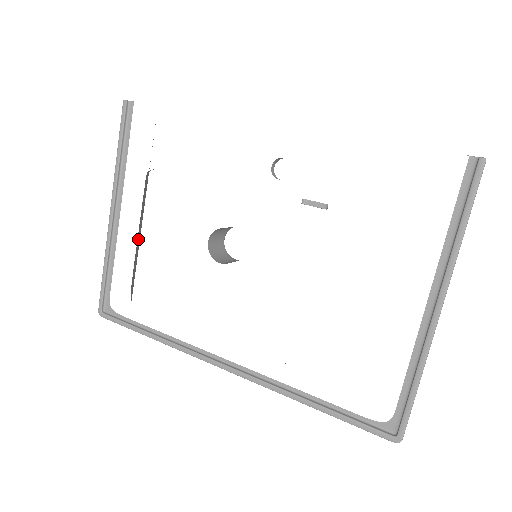
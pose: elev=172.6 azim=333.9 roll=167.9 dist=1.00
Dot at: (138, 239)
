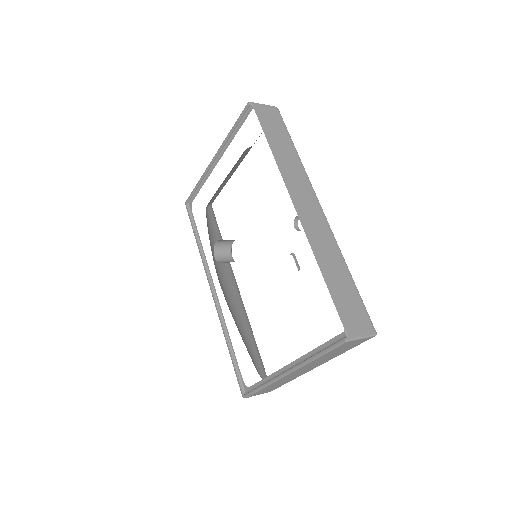
Dot at: (228, 177)
